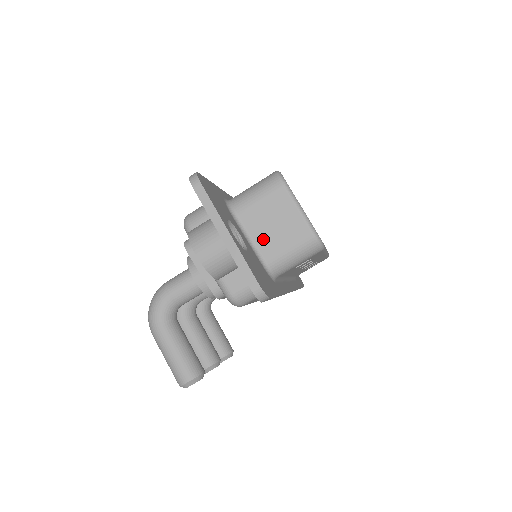
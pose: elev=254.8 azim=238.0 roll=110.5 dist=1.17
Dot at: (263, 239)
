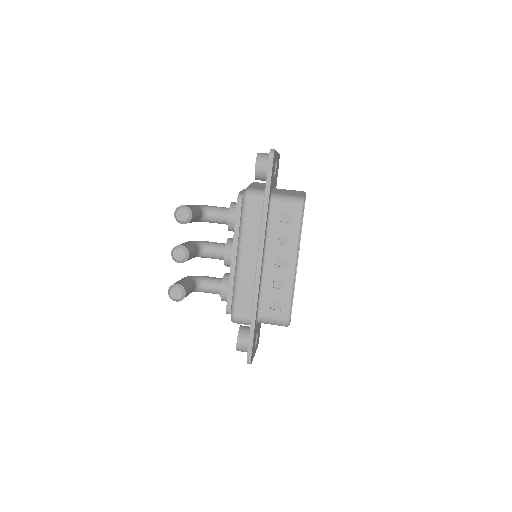
Dot at: (280, 192)
